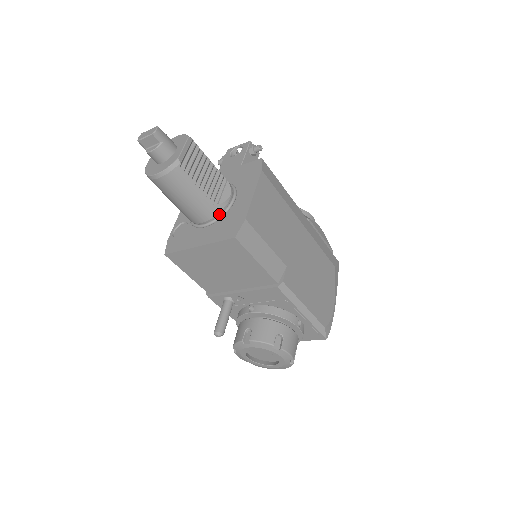
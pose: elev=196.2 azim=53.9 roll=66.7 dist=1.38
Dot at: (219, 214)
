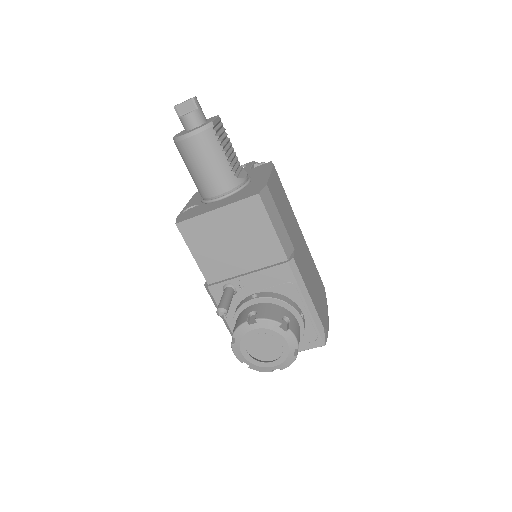
Dot at: (237, 188)
